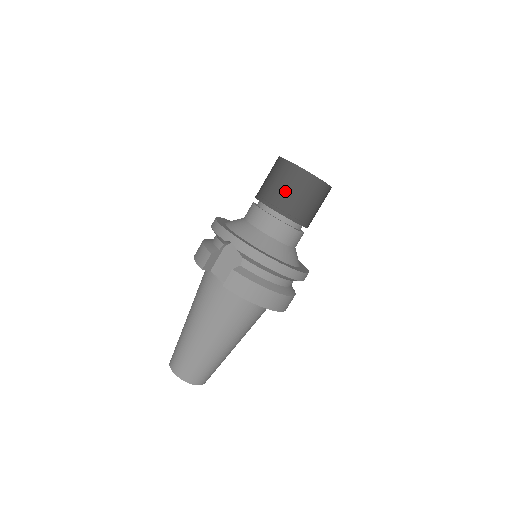
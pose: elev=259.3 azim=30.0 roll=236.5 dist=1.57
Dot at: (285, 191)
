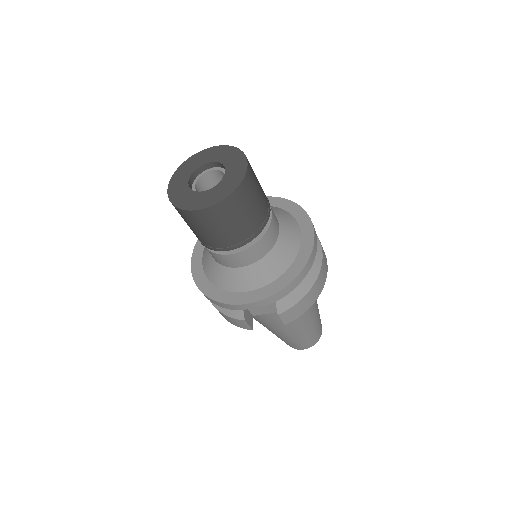
Dot at: (229, 230)
